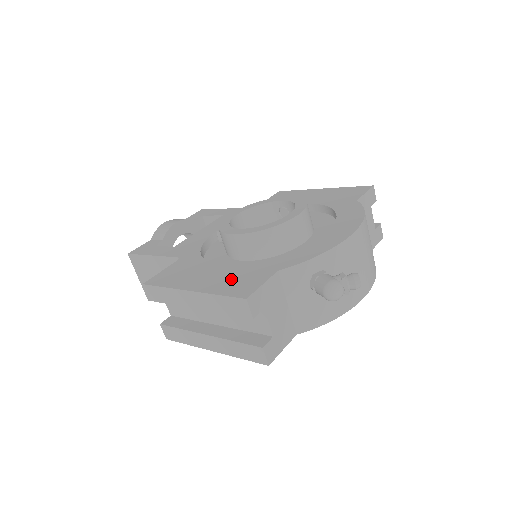
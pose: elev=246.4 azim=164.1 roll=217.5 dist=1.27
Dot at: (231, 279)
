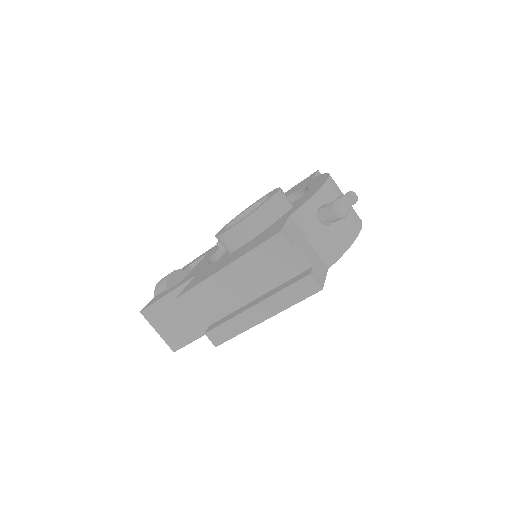
Dot at: (255, 242)
